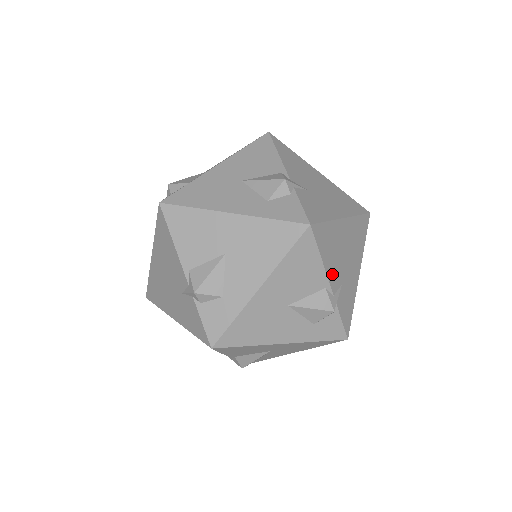
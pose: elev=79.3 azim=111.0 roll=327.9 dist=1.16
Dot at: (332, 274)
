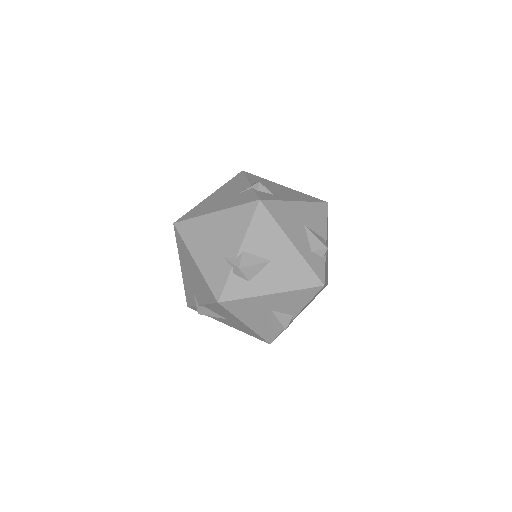
Dot at: occluded
